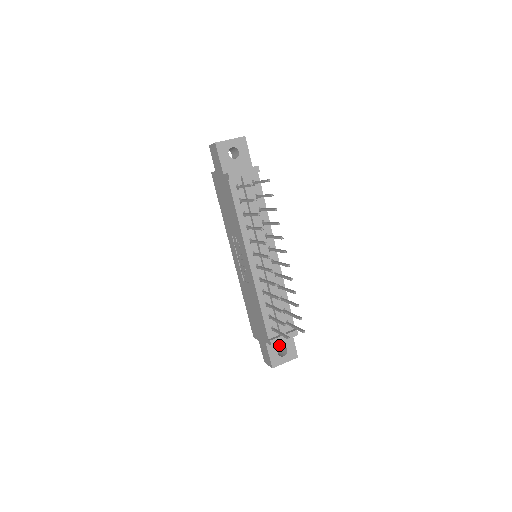
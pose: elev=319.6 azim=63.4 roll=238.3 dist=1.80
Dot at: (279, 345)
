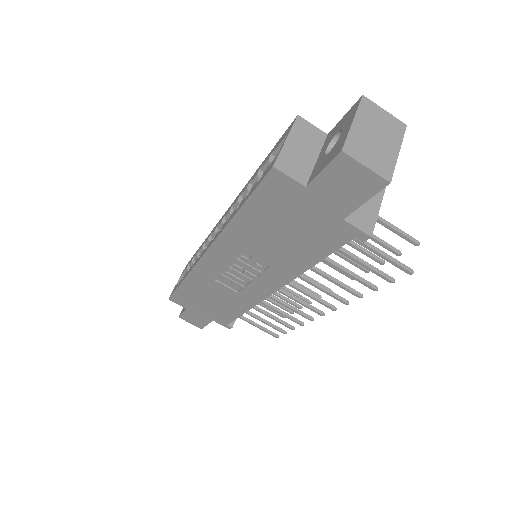
Dot at: occluded
